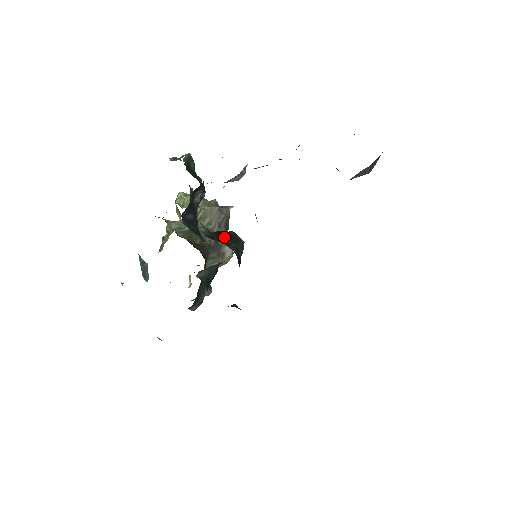
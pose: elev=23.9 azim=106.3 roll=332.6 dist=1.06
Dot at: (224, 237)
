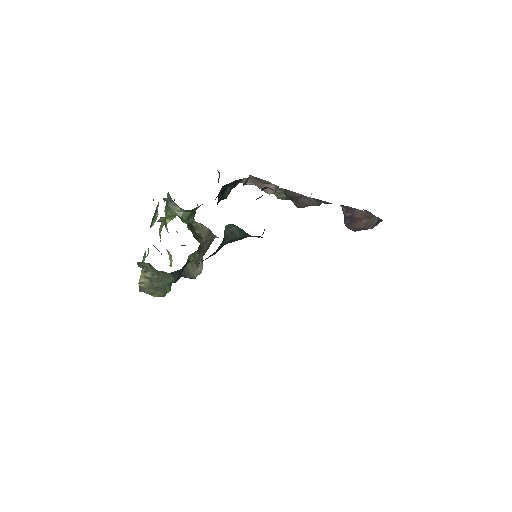
Dot at: occluded
